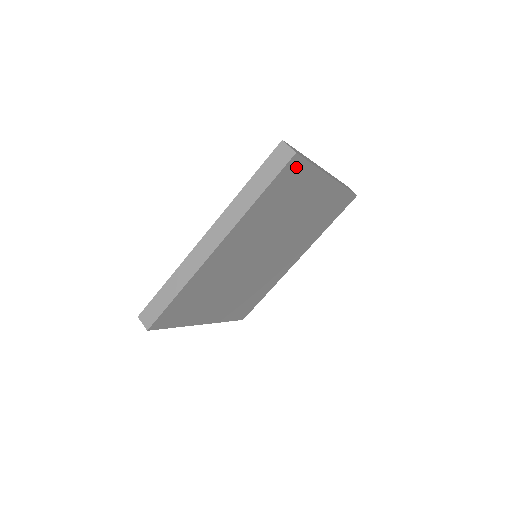
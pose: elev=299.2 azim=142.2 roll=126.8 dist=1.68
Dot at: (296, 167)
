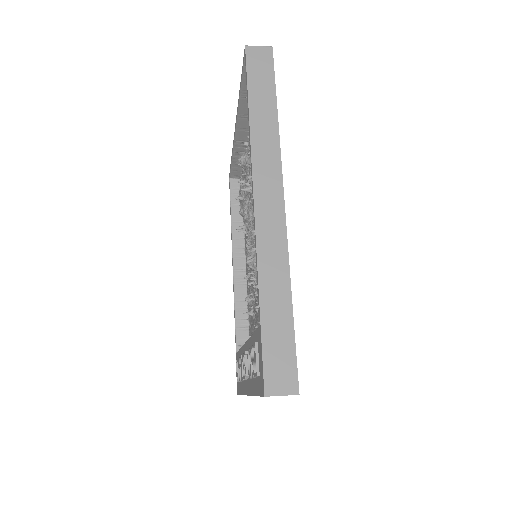
Dot at: occluded
